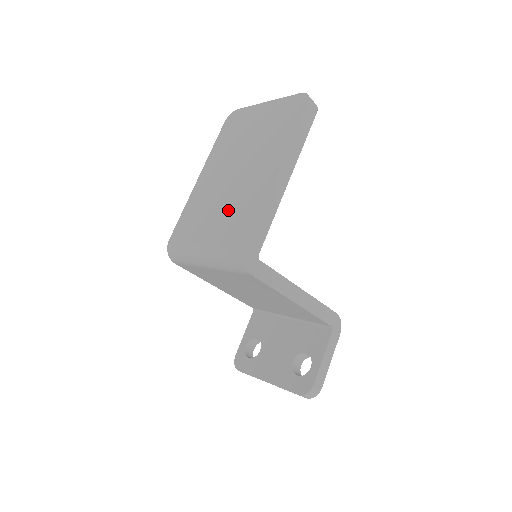
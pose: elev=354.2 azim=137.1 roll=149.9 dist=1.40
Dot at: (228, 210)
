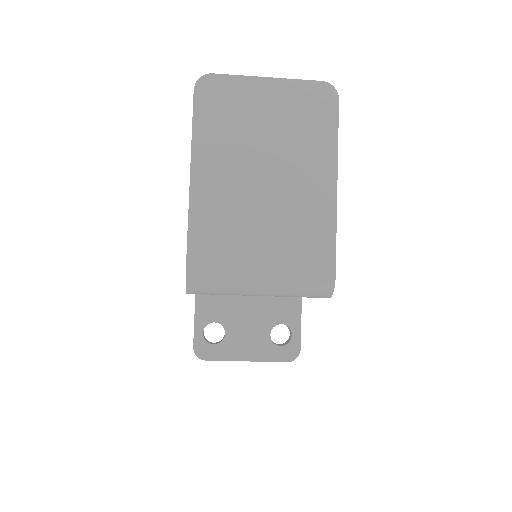
Dot at: (281, 231)
